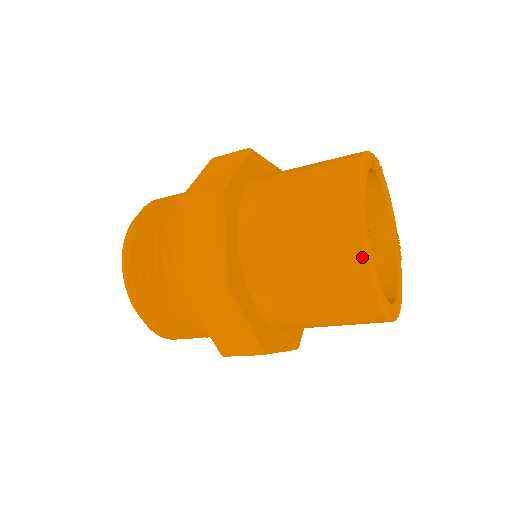
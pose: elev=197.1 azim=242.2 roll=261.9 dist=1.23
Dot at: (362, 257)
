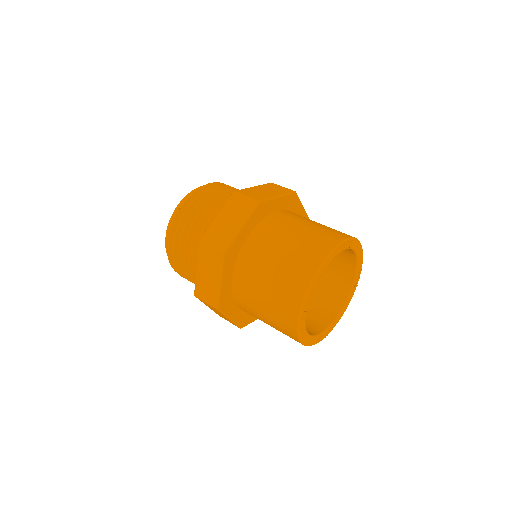
Dot at: (295, 330)
